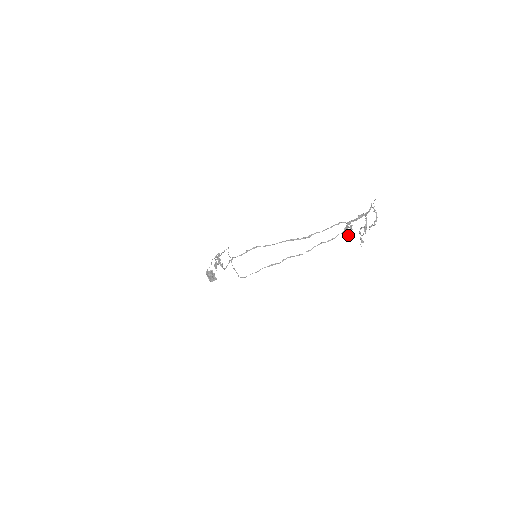
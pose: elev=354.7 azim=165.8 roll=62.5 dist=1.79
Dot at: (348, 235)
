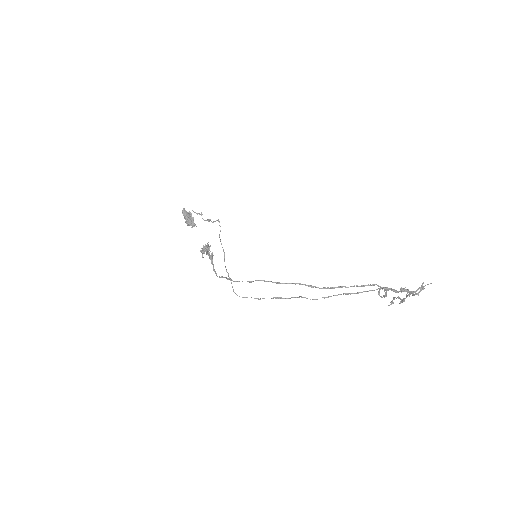
Dot at: occluded
